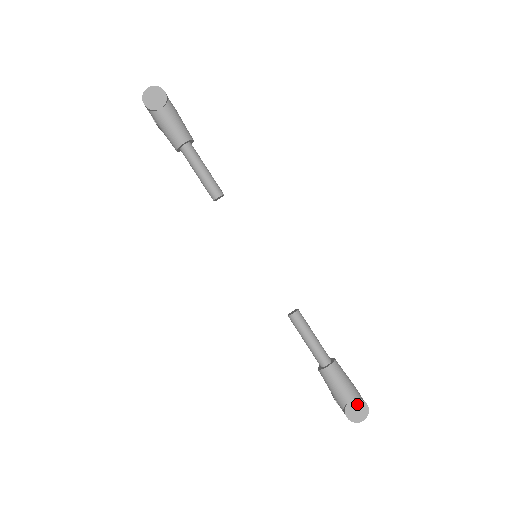
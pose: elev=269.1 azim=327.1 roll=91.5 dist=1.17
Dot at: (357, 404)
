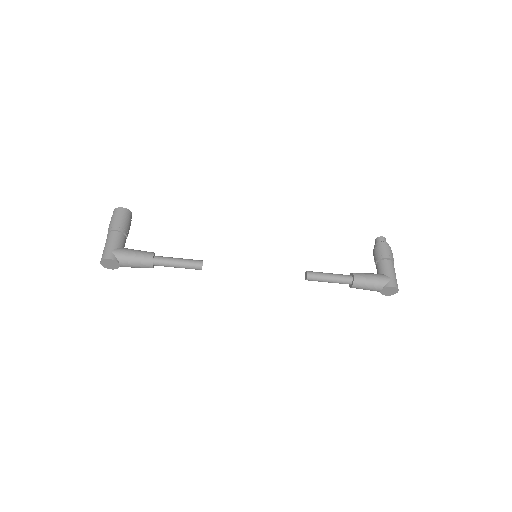
Dot at: (387, 290)
